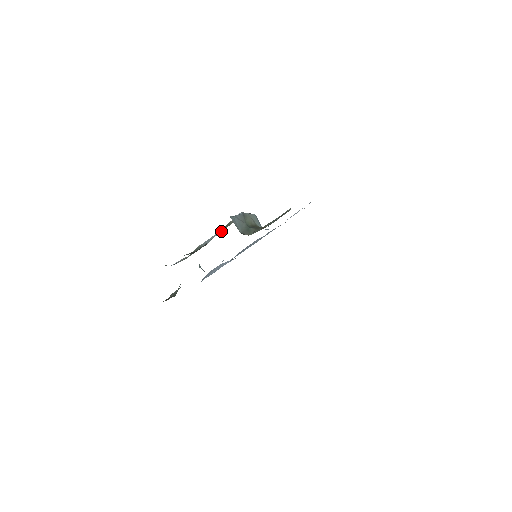
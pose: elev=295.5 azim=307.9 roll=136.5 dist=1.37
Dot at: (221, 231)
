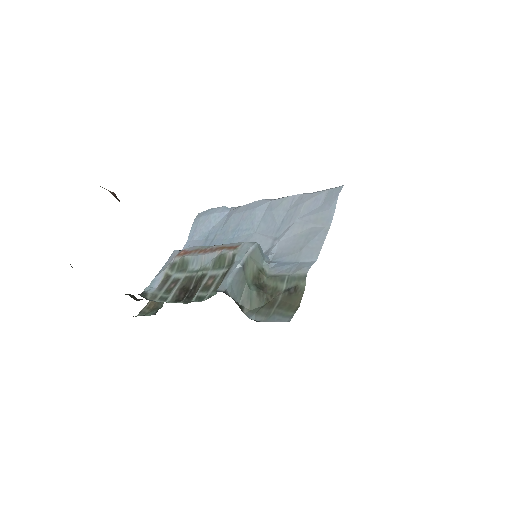
Dot at: (214, 264)
